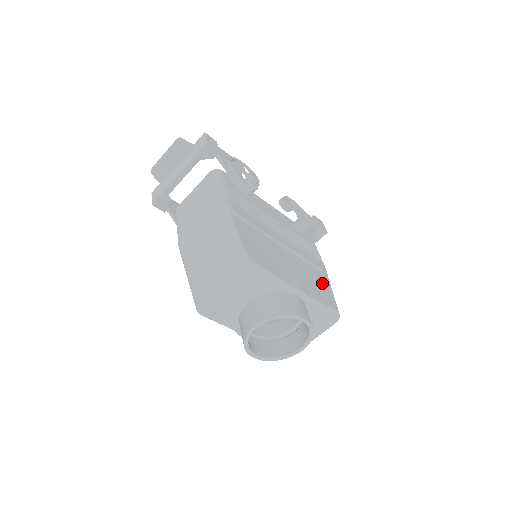
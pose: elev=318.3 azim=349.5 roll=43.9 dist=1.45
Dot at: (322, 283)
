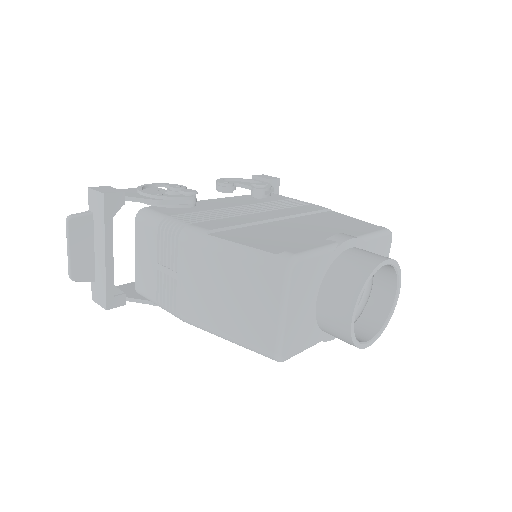
Dot at: (340, 219)
